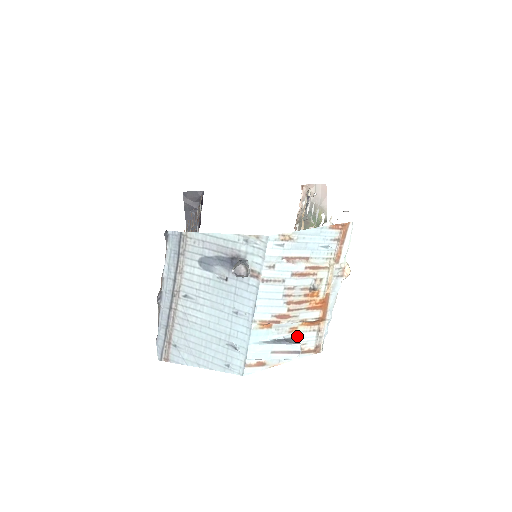
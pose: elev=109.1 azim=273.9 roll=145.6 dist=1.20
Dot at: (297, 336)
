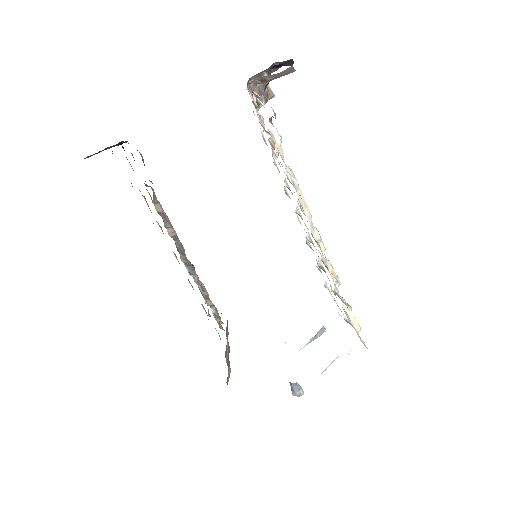
Dot at: (322, 327)
